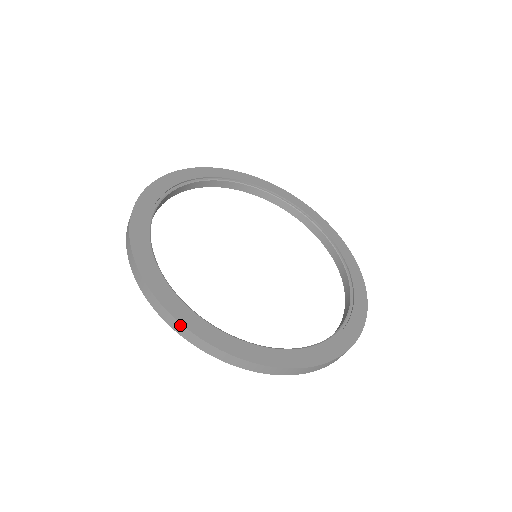
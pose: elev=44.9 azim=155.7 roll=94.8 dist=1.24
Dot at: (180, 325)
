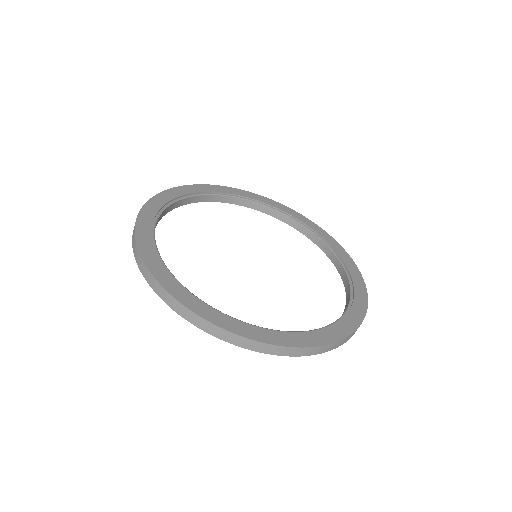
Dot at: (142, 260)
